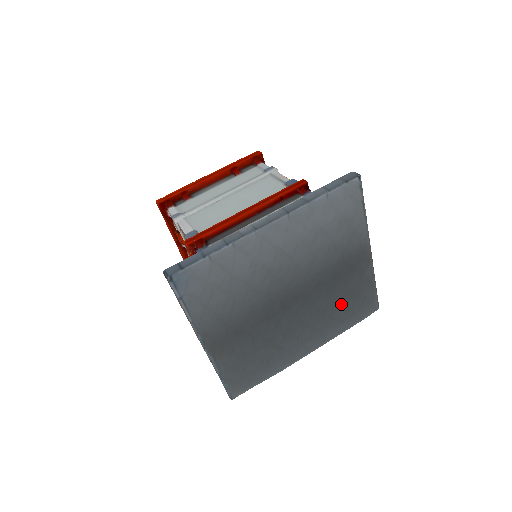
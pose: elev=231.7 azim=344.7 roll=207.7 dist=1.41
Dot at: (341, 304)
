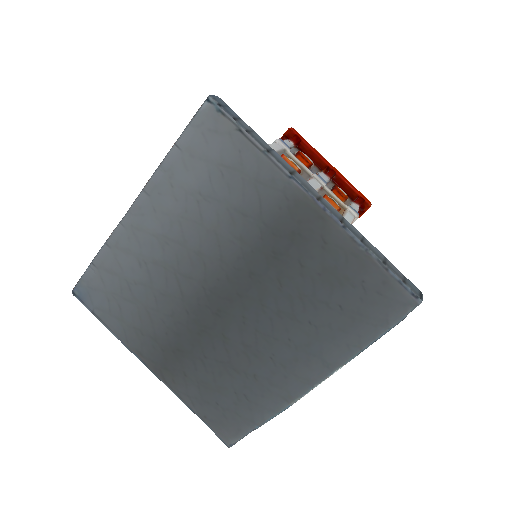
Dot at: (318, 300)
